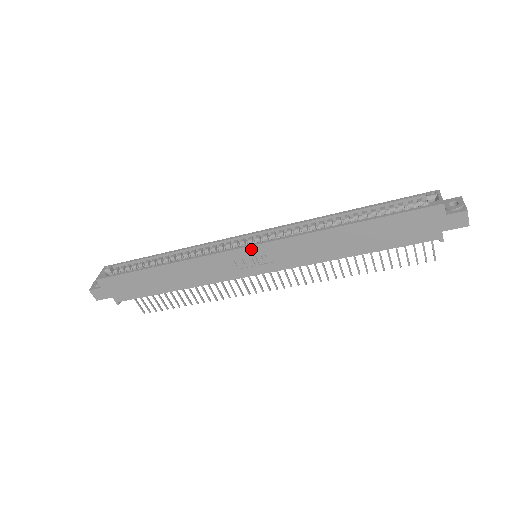
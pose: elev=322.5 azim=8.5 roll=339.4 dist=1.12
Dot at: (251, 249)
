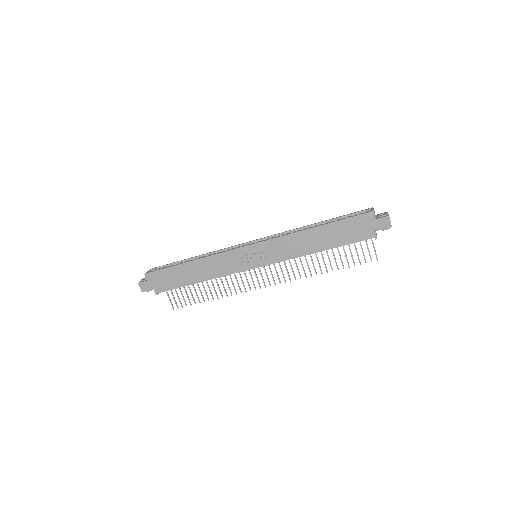
Dot at: (252, 247)
